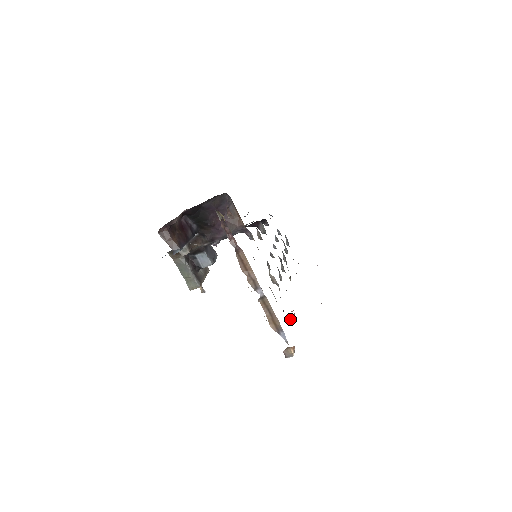
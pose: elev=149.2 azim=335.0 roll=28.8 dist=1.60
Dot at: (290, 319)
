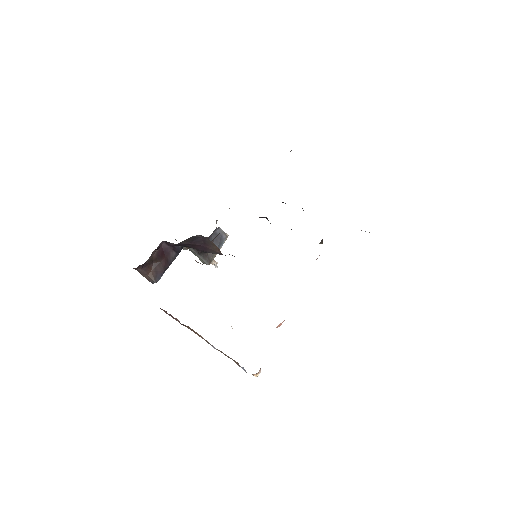
Dot at: (277, 327)
